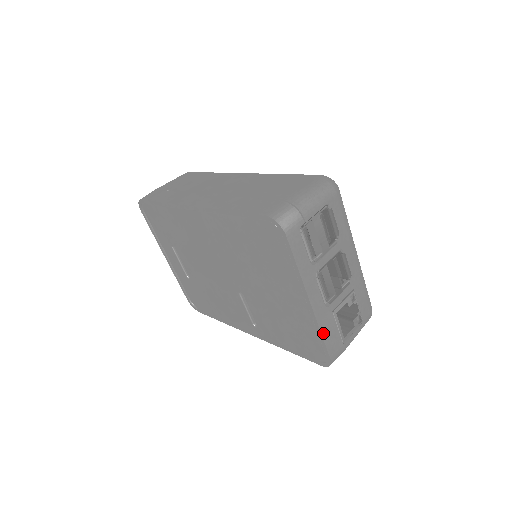
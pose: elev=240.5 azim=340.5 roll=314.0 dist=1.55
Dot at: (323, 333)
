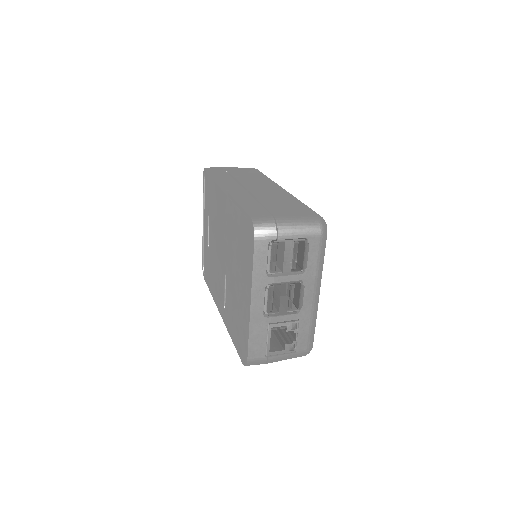
Dot at: (251, 335)
